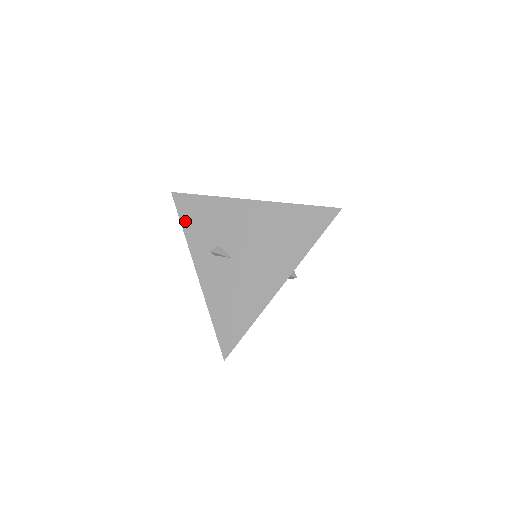
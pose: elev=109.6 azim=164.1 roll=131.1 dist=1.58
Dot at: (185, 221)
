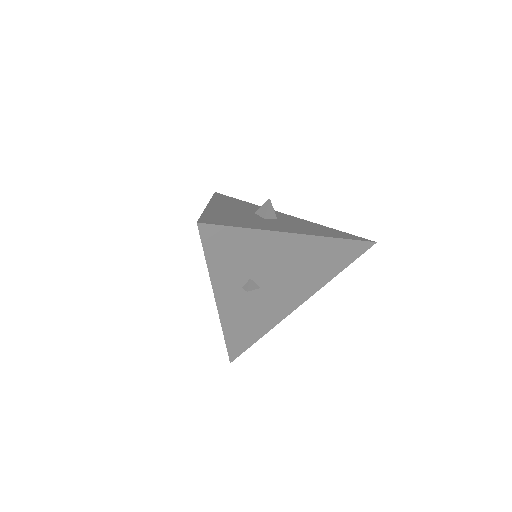
Dot at: (212, 257)
